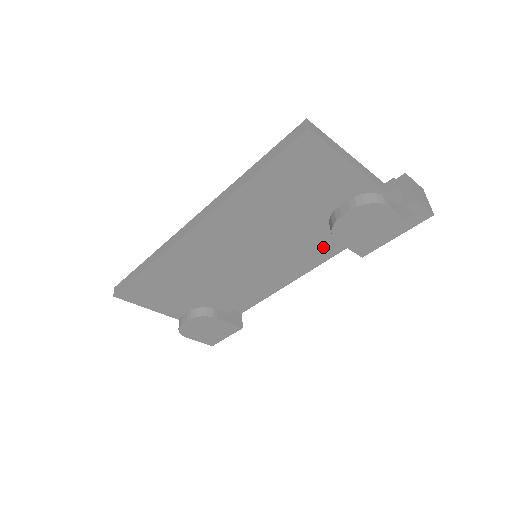
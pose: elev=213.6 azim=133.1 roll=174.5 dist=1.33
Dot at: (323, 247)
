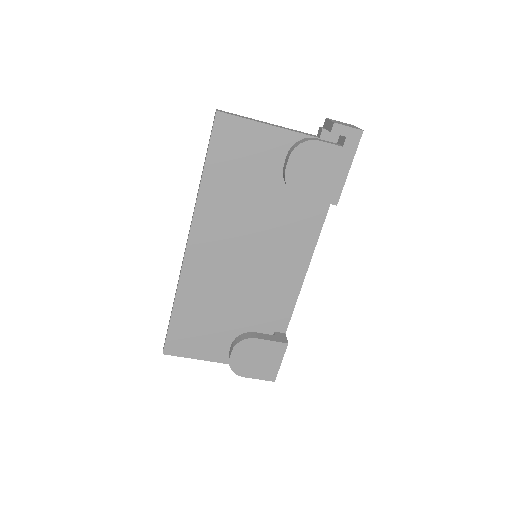
Dot at: (306, 220)
